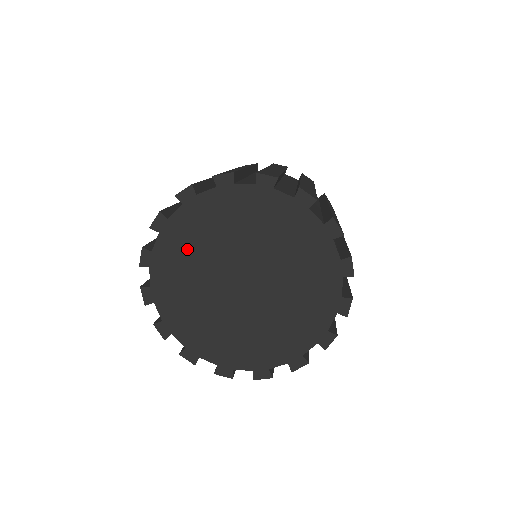
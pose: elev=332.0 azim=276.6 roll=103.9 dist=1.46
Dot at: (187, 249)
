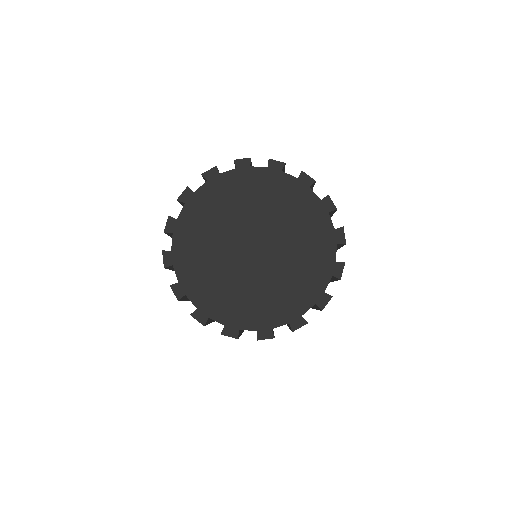
Dot at: (207, 218)
